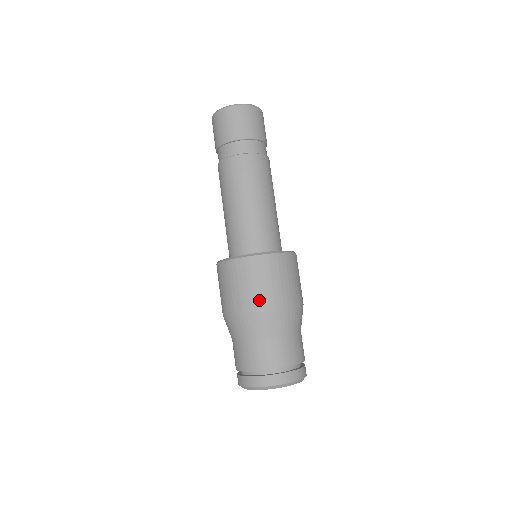
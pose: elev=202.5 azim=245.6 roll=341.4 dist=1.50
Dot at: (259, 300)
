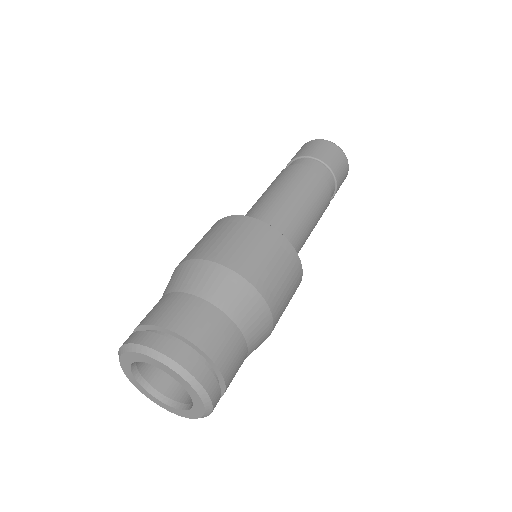
Dot at: (198, 250)
